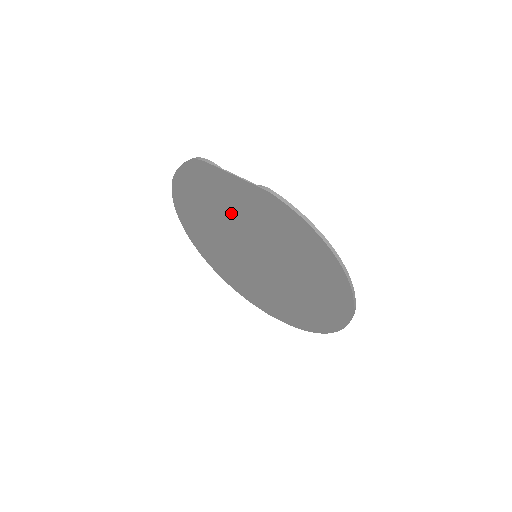
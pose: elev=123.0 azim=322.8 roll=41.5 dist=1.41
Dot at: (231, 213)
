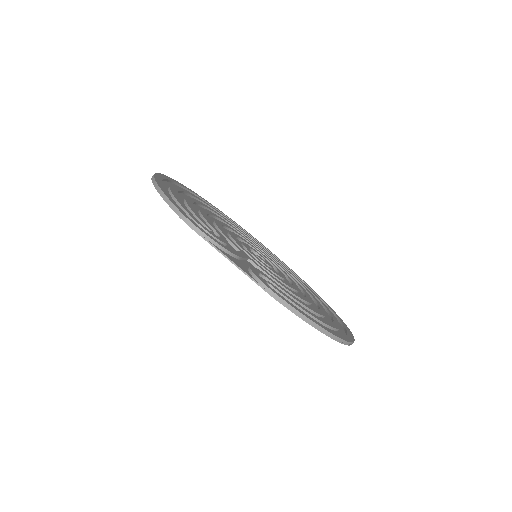
Dot at: occluded
